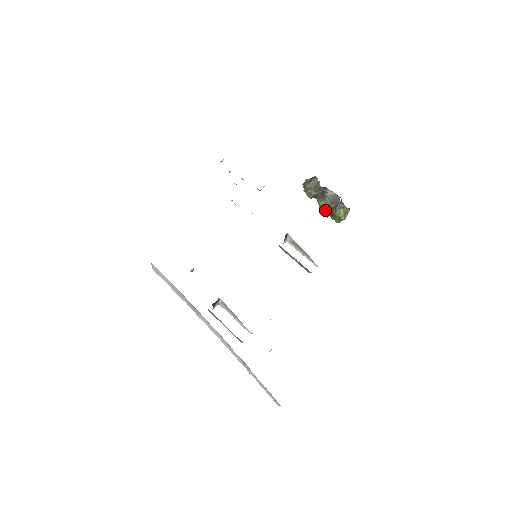
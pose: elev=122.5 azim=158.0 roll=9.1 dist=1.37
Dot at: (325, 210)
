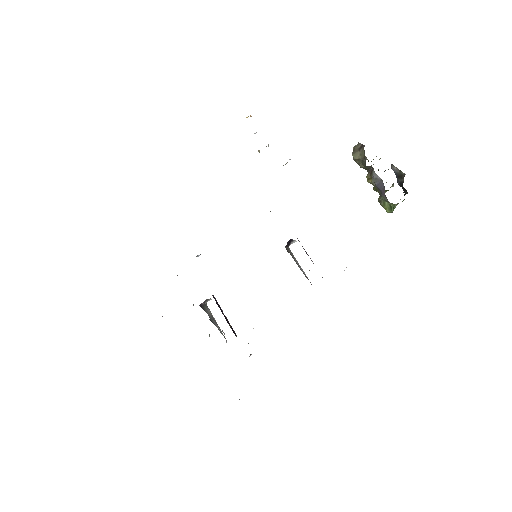
Dot at: (375, 189)
